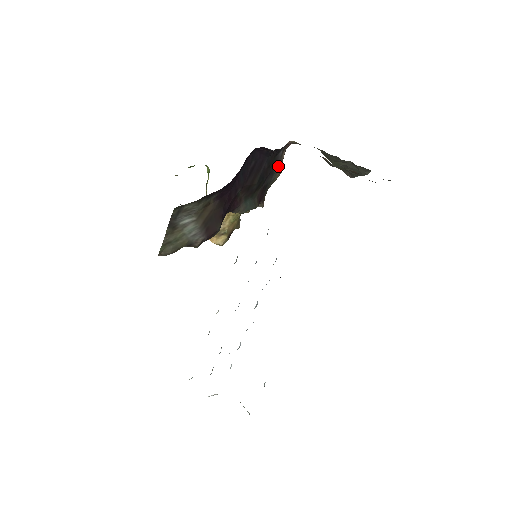
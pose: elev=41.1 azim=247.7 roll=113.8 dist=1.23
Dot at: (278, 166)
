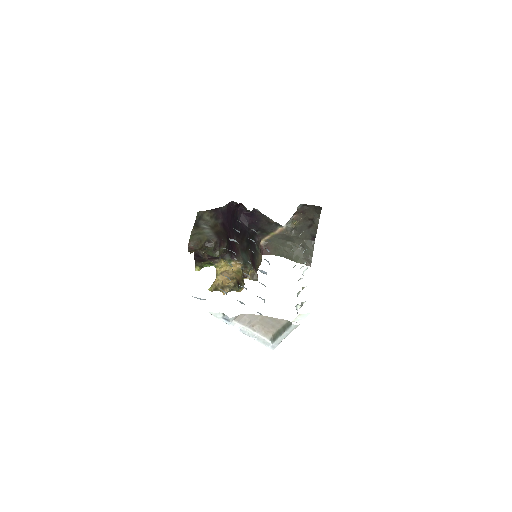
Dot at: (258, 249)
